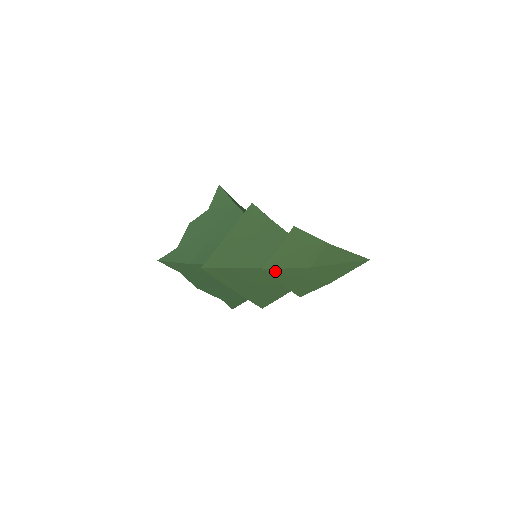
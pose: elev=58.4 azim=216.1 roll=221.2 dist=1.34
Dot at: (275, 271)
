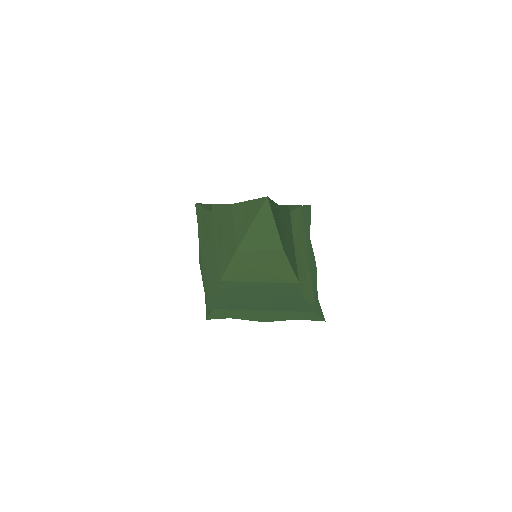
Dot at: (216, 209)
